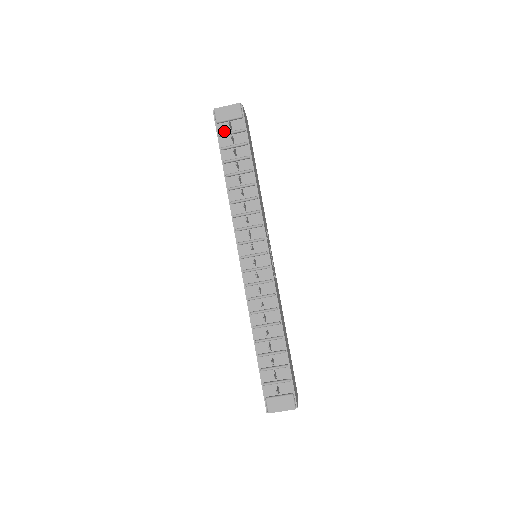
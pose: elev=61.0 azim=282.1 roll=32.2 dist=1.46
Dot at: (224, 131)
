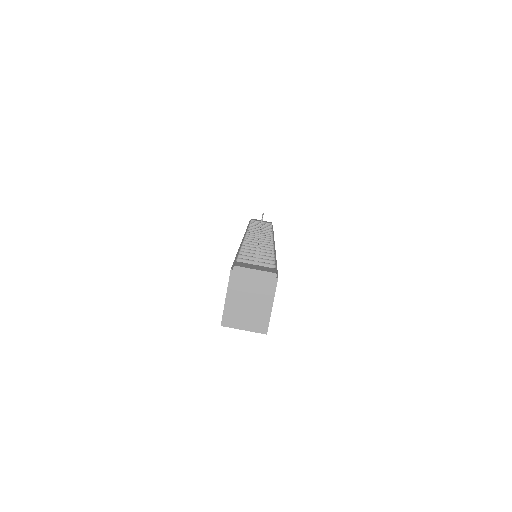
Dot at: occluded
